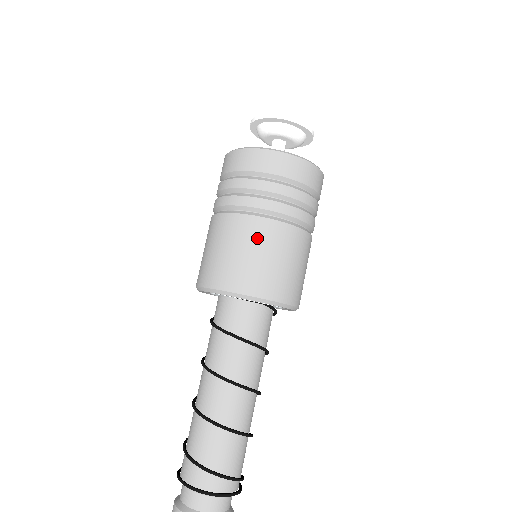
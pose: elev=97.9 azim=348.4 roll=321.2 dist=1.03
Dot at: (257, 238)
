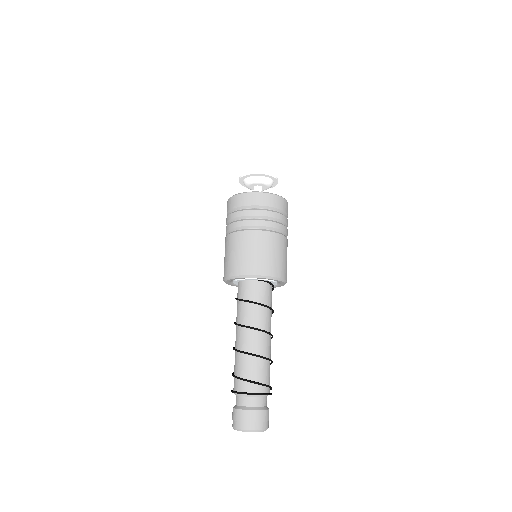
Dot at: (250, 242)
